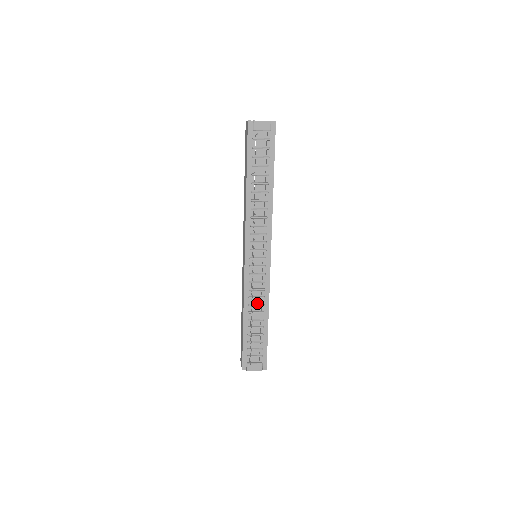
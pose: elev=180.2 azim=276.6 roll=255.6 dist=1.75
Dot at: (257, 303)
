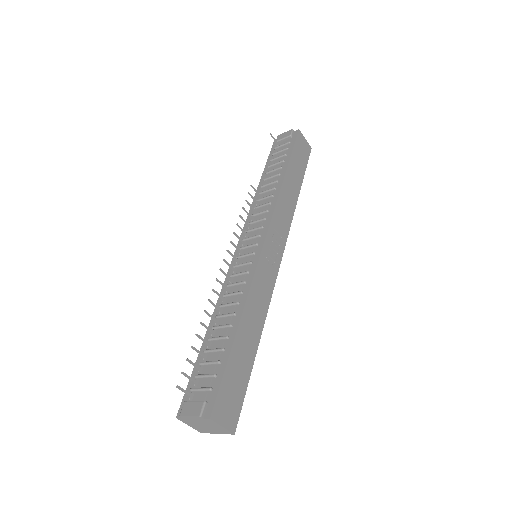
Dot at: (231, 303)
